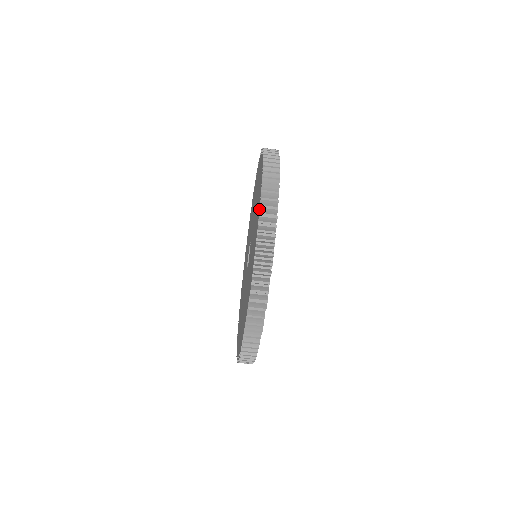
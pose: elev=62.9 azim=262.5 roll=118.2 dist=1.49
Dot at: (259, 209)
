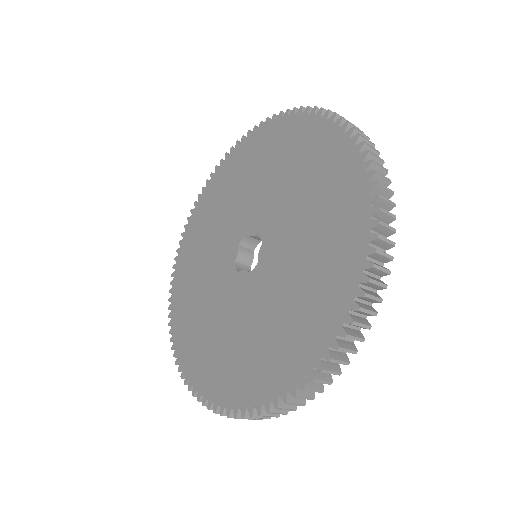
Dot at: (373, 186)
